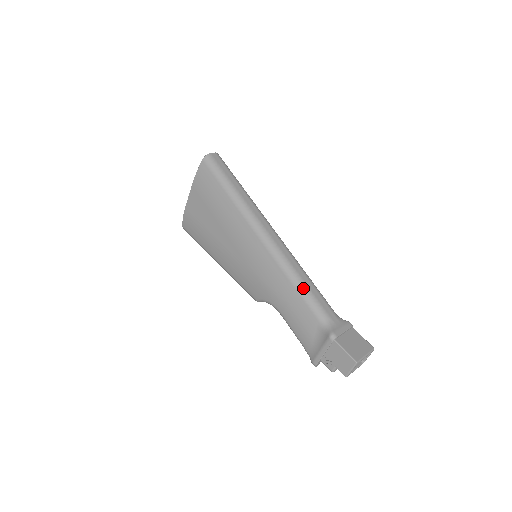
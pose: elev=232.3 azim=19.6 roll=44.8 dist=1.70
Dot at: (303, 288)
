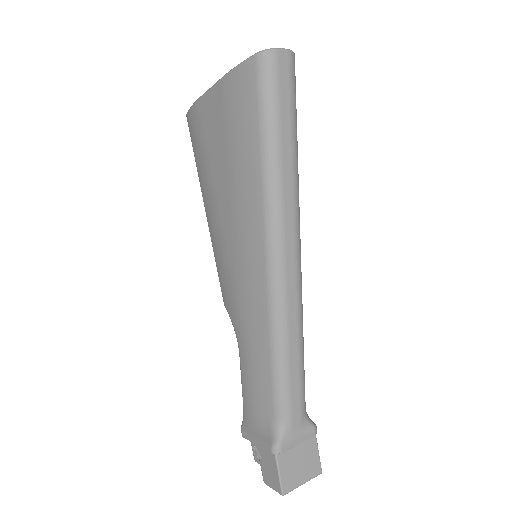
Dot at: (281, 368)
